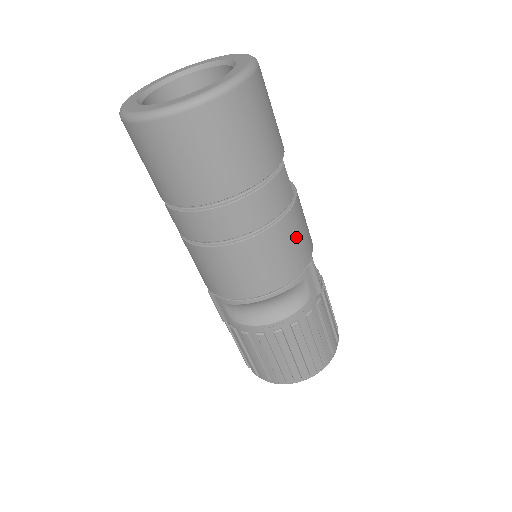
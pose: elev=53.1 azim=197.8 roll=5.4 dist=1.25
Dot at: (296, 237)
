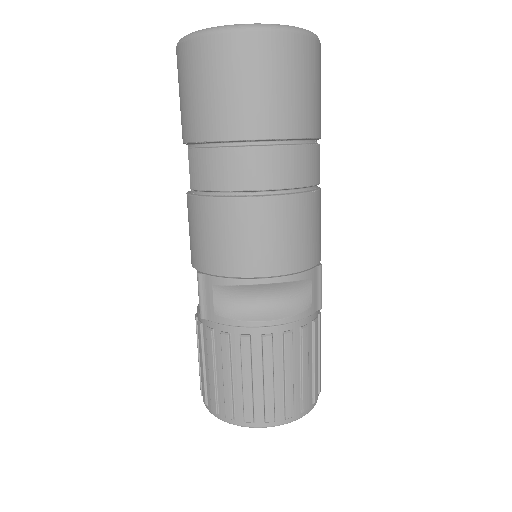
Dot at: (314, 225)
